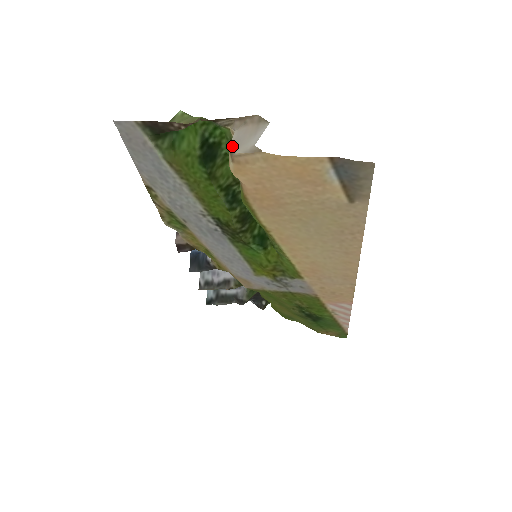
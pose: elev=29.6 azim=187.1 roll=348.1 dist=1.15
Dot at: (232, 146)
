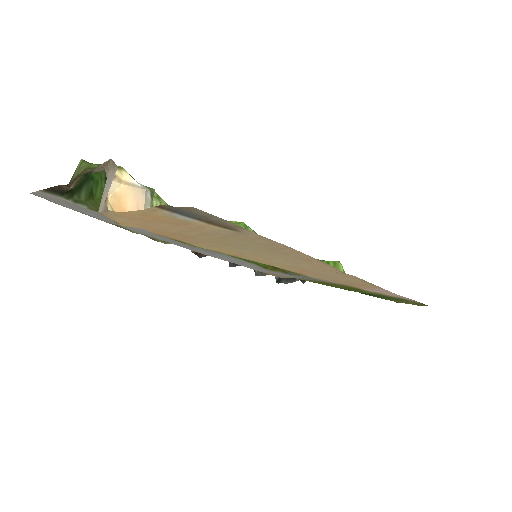
Dot at: occluded
